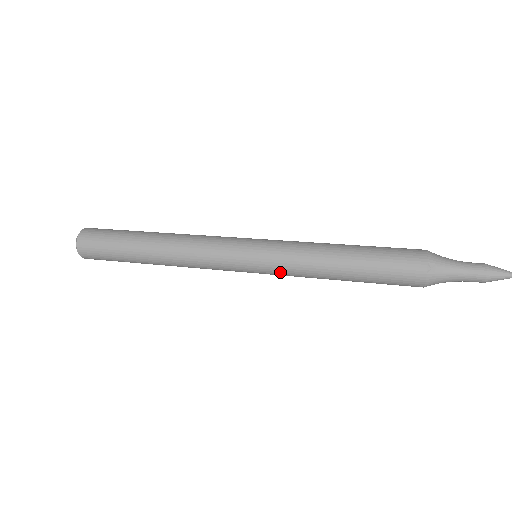
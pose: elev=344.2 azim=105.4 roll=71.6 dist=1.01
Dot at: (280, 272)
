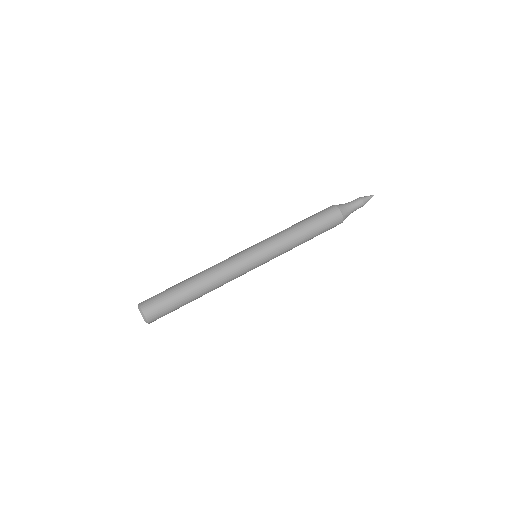
Dot at: (276, 256)
